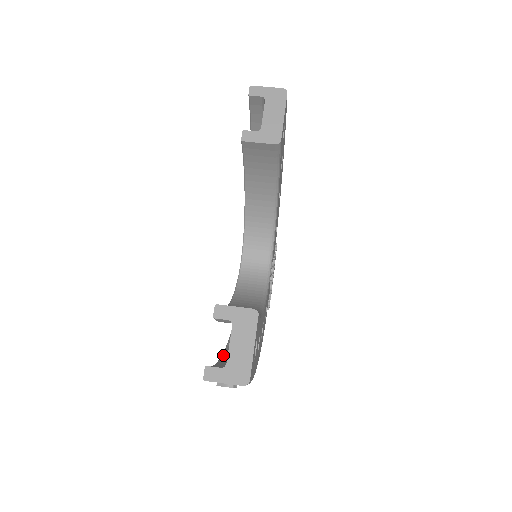
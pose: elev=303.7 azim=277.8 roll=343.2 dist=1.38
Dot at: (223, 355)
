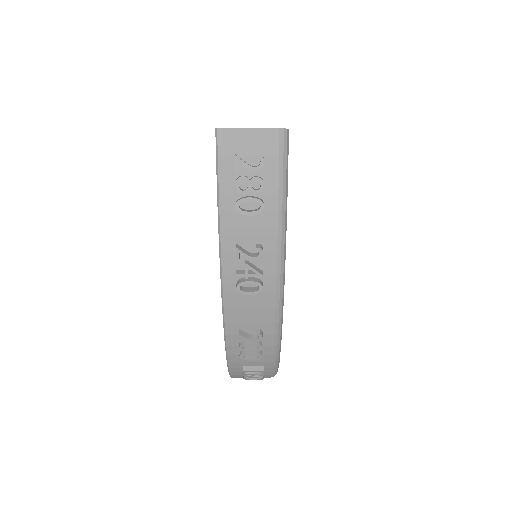
Dot at: occluded
